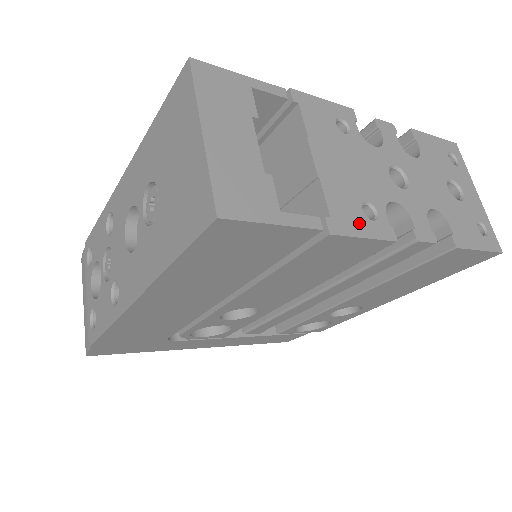
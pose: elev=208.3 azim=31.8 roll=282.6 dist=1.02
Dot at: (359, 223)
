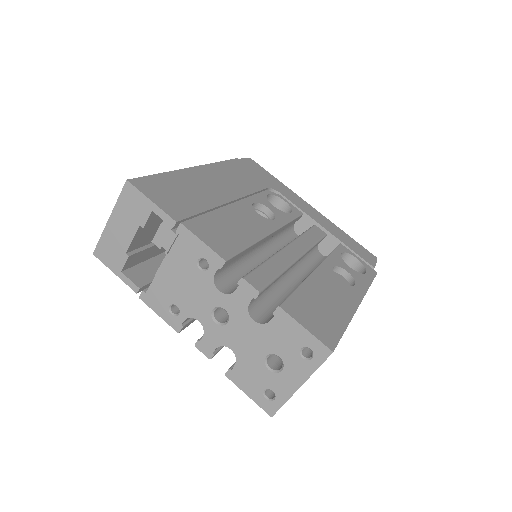
Dot at: (161, 308)
